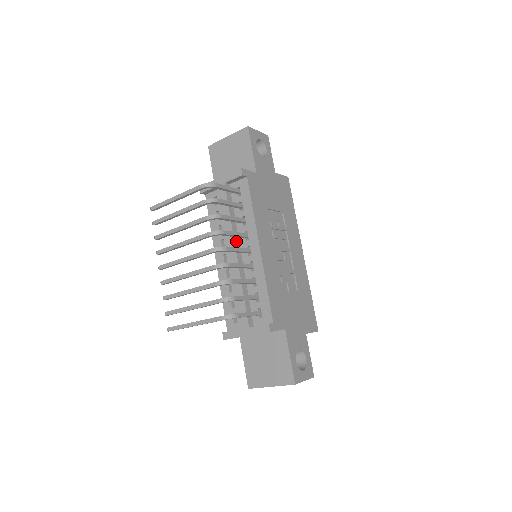
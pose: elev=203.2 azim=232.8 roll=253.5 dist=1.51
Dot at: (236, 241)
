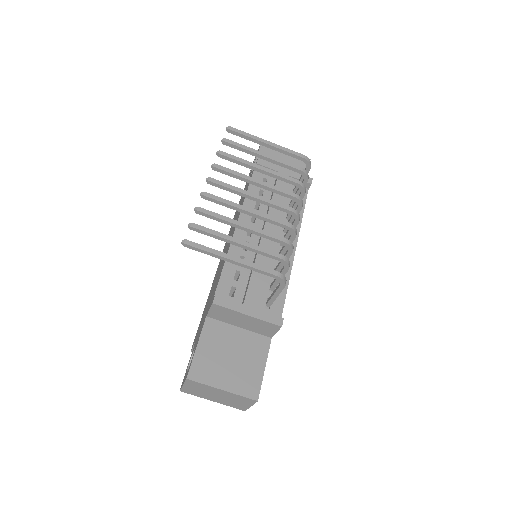
Dot at: (276, 226)
